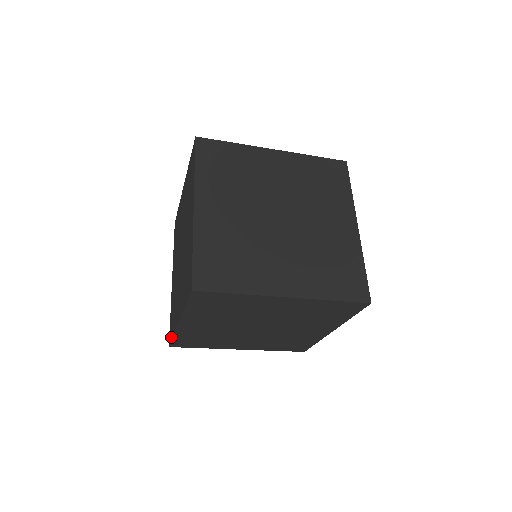
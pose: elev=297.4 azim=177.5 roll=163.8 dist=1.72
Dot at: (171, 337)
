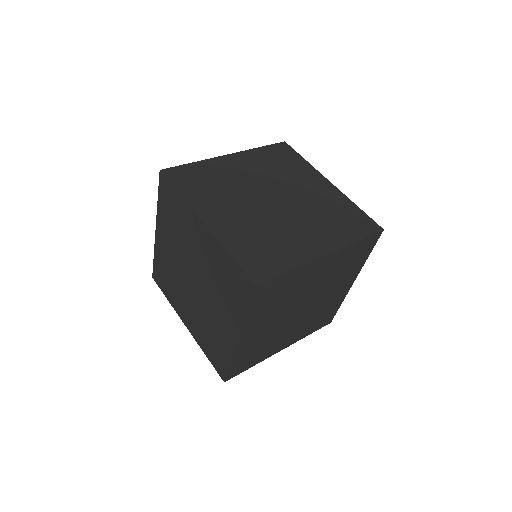
Dot at: (225, 368)
